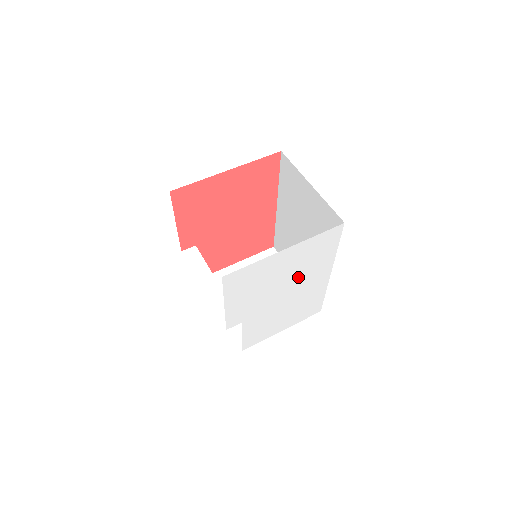
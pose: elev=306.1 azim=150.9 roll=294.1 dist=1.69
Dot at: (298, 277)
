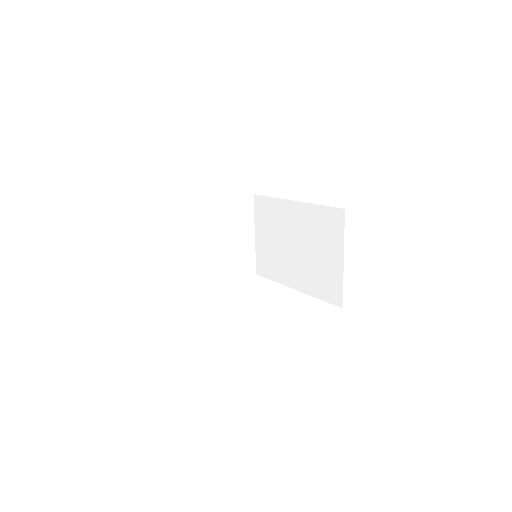
Dot at: occluded
